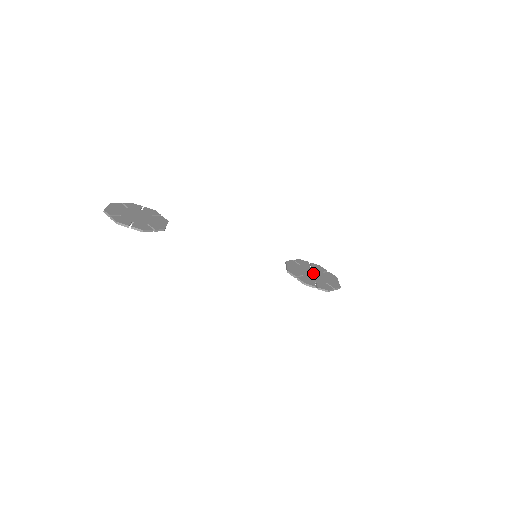
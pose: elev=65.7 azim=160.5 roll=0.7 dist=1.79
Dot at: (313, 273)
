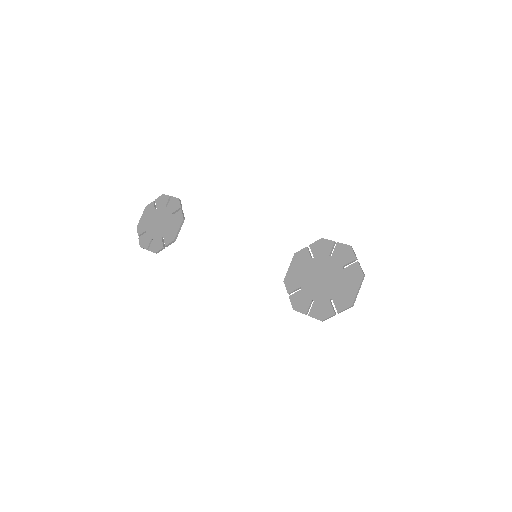
Dot at: (322, 276)
